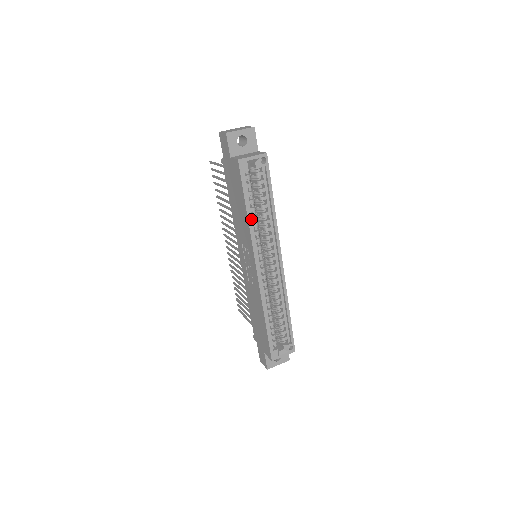
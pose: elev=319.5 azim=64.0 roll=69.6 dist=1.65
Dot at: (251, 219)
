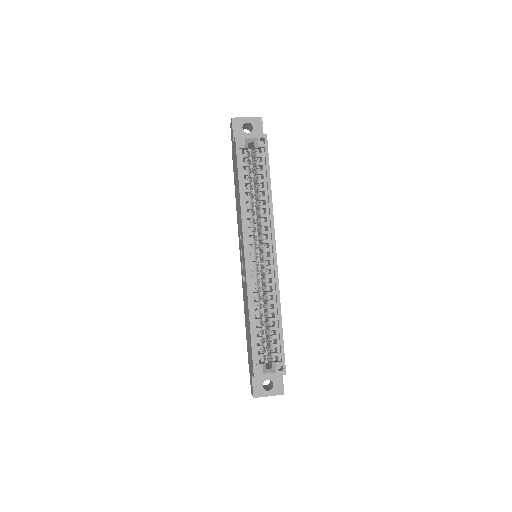
Dot at: (245, 200)
